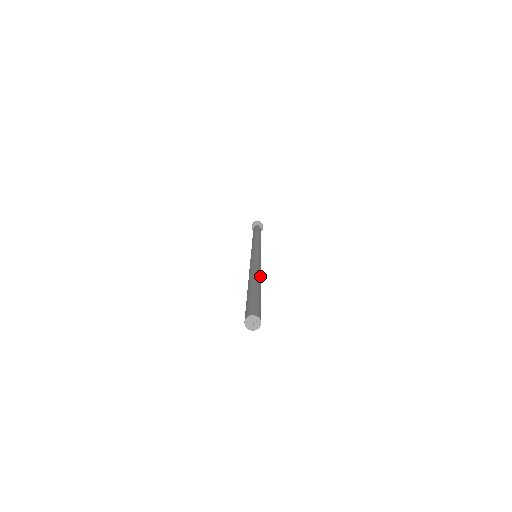
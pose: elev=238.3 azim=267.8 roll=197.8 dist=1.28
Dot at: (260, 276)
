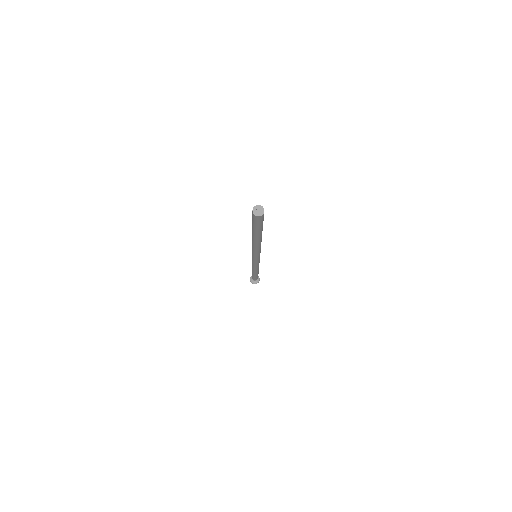
Dot at: occluded
